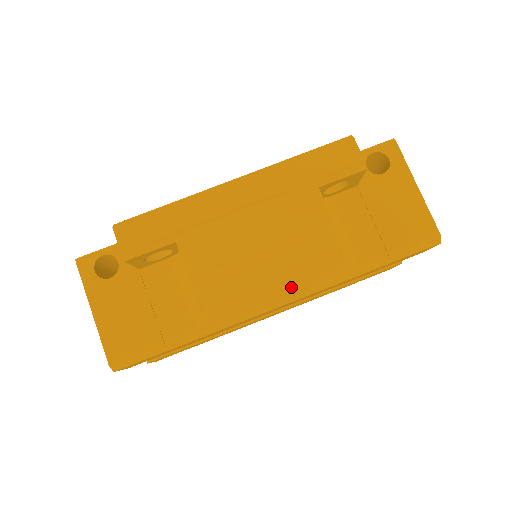
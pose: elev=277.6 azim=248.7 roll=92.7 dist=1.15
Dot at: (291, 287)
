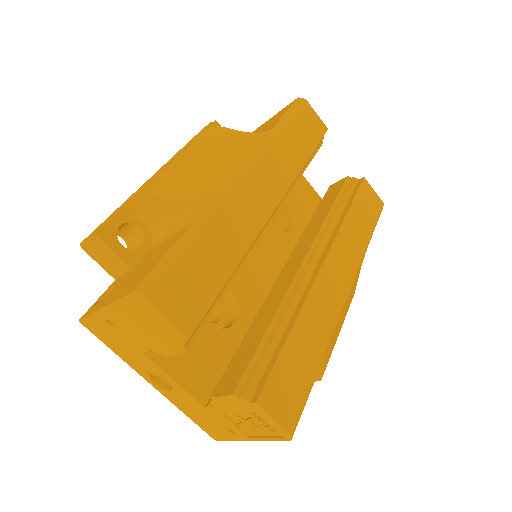
Dot at: (236, 160)
